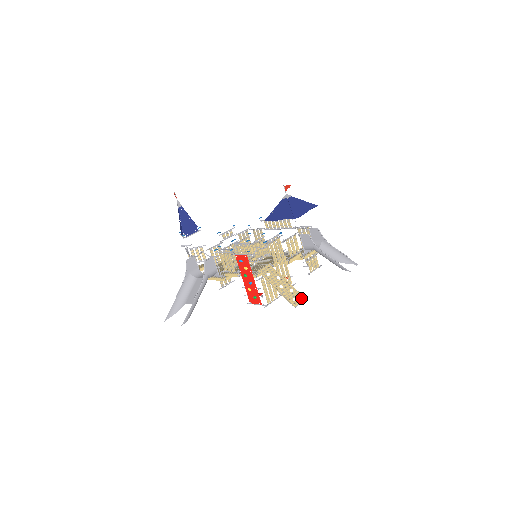
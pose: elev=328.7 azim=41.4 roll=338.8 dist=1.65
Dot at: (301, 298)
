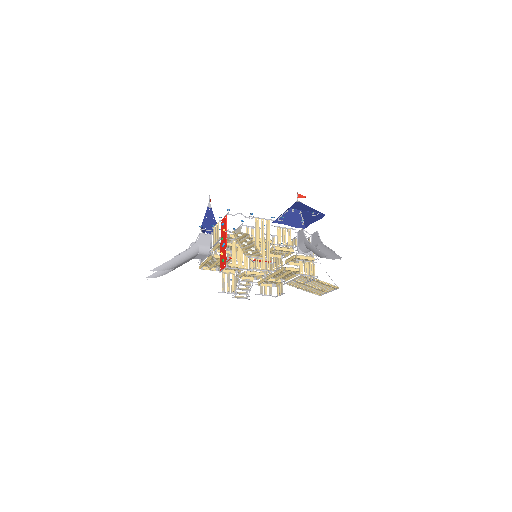
Dot at: (258, 255)
